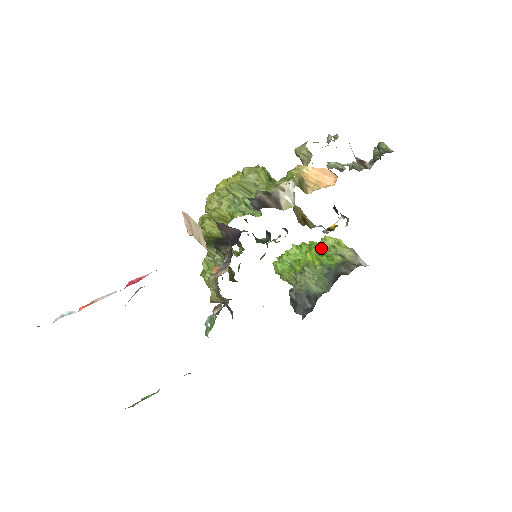
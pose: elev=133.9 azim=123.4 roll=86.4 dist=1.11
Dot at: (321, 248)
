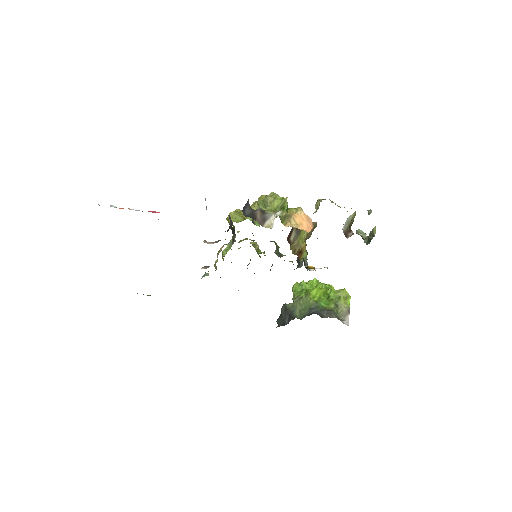
Dot at: (333, 294)
